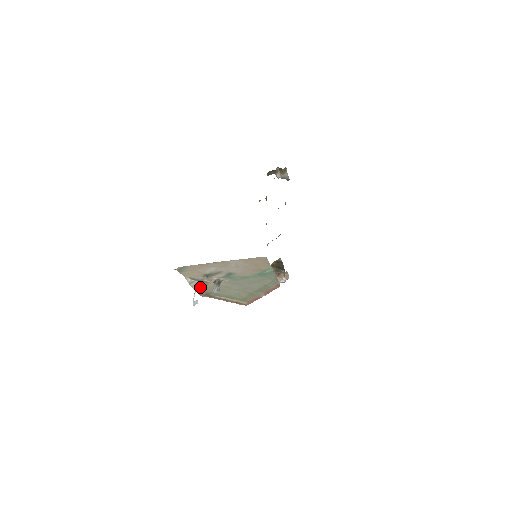
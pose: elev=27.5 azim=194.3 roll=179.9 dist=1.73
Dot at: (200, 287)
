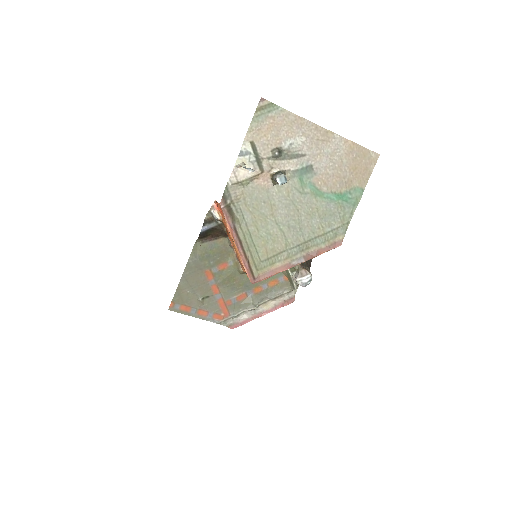
Dot at: (243, 177)
